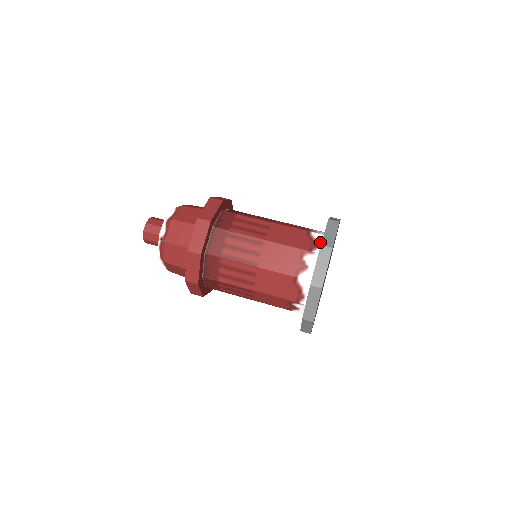
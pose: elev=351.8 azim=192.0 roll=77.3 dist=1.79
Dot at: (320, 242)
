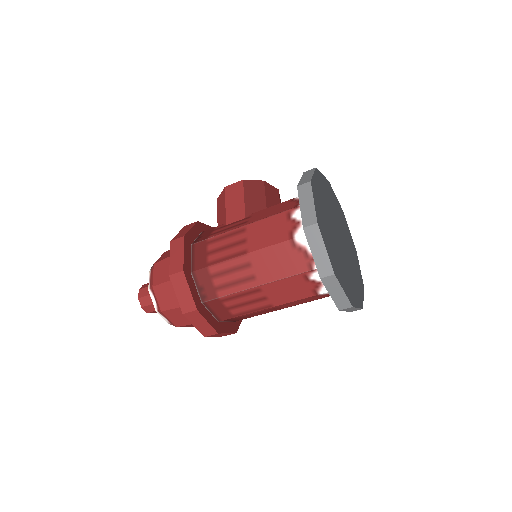
Dot at: occluded
